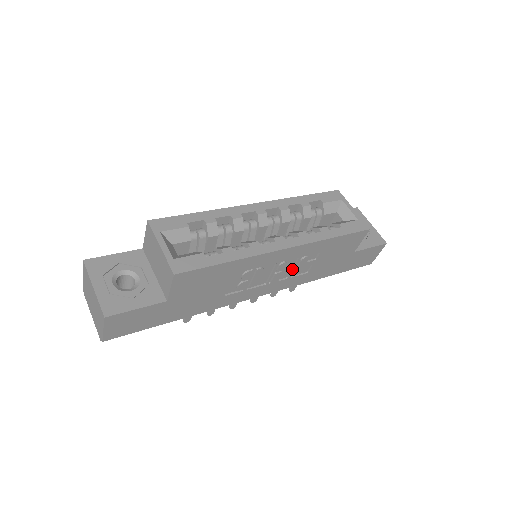
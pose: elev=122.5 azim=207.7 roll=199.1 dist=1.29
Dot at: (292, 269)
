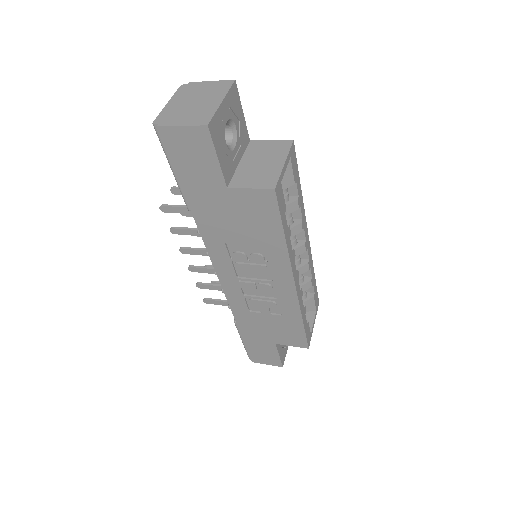
Dot at: (259, 296)
